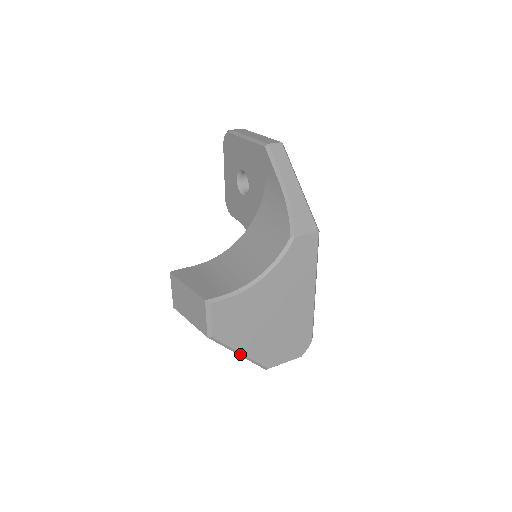
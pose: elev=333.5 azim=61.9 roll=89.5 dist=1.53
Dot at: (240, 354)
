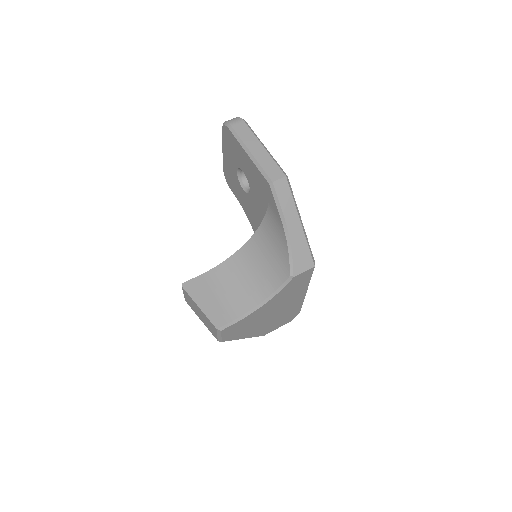
Dot at: (243, 338)
